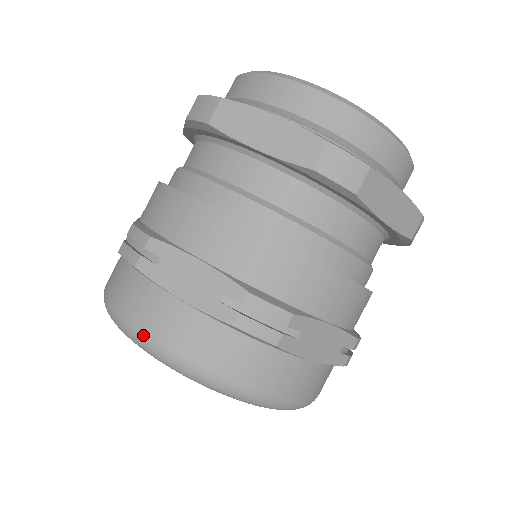
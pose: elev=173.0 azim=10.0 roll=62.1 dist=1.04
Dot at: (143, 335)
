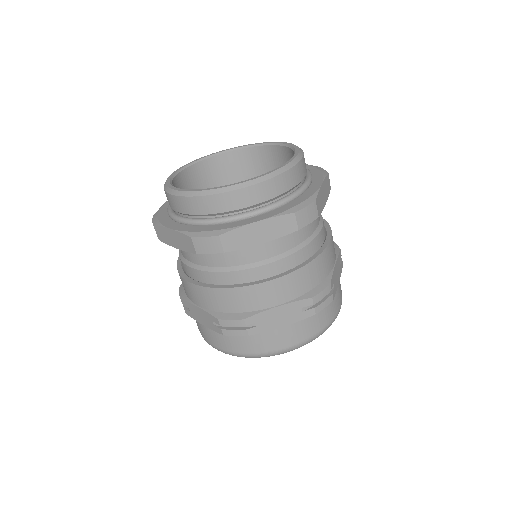
Dot at: (278, 352)
